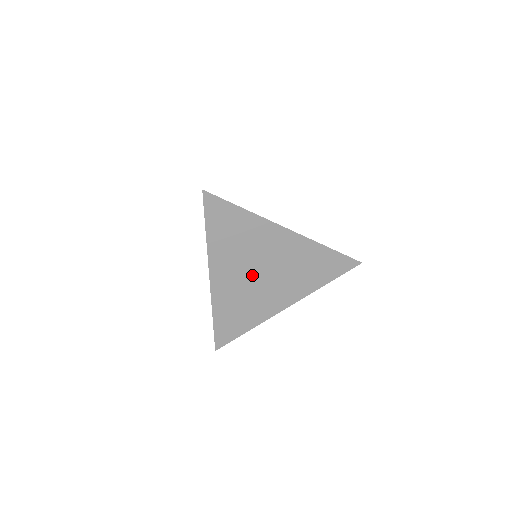
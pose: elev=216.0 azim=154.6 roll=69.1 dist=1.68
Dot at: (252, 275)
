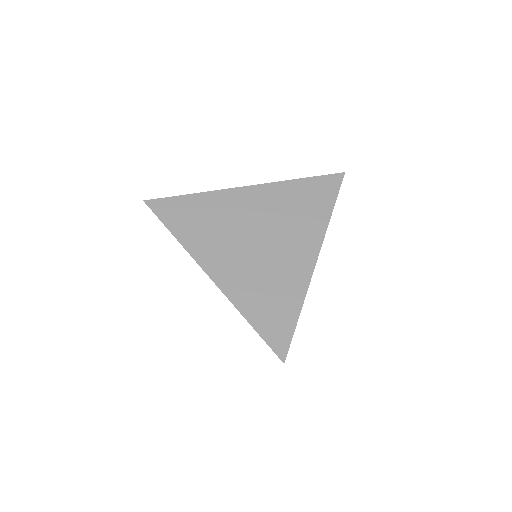
Dot at: (250, 248)
